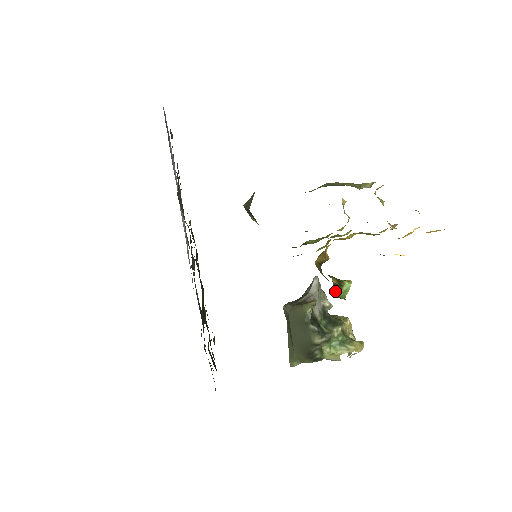
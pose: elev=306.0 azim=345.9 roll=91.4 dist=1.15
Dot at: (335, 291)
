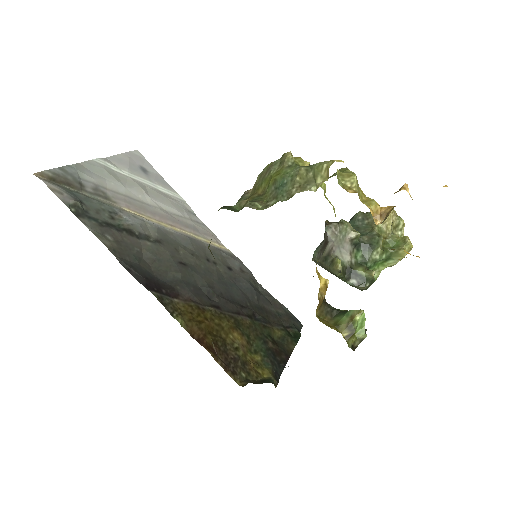
Dot at: (351, 342)
